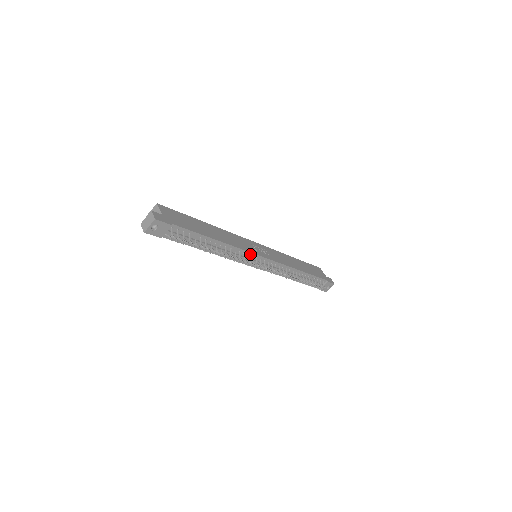
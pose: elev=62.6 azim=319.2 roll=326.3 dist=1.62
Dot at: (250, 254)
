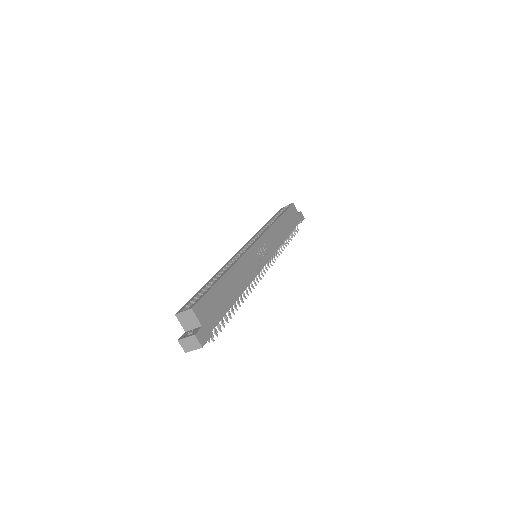
Dot at: (258, 272)
